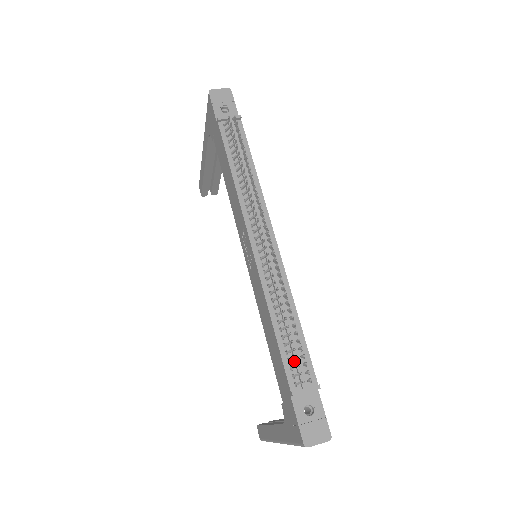
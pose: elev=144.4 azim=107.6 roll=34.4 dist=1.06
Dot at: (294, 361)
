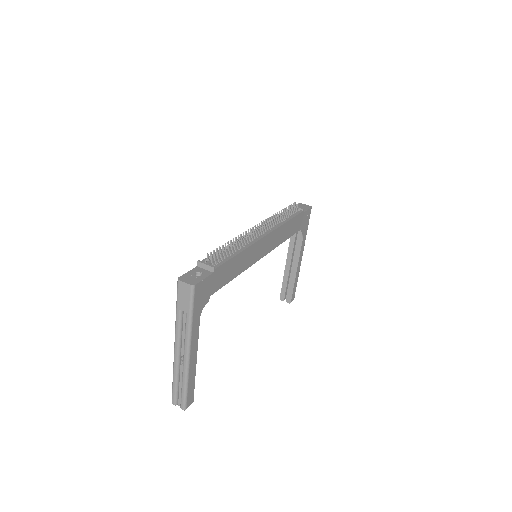
Dot at: (216, 258)
